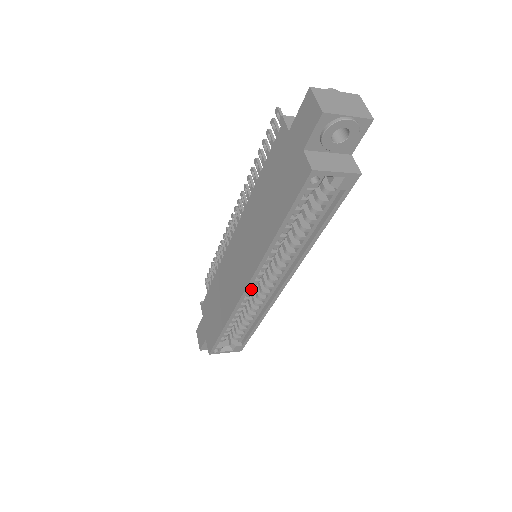
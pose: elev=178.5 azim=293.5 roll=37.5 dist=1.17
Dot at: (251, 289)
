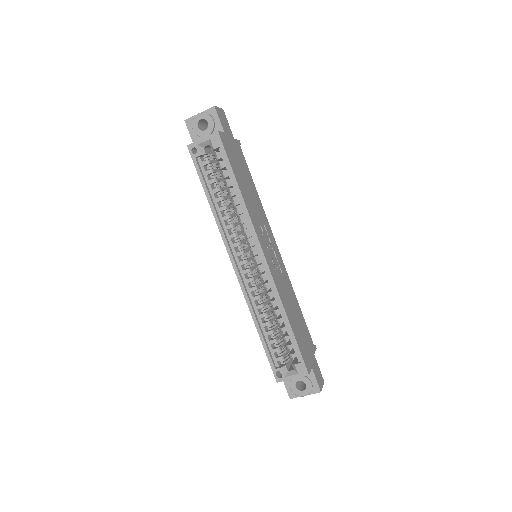
Dot at: (245, 273)
